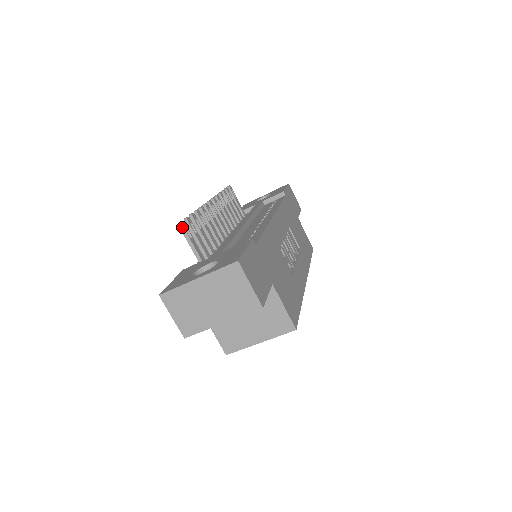
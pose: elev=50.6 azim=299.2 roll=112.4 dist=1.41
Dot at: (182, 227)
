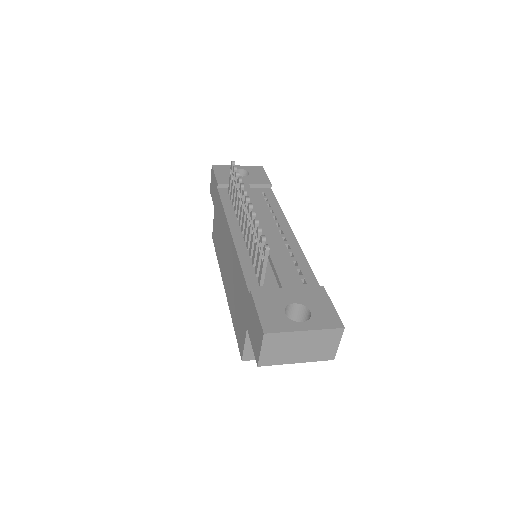
Dot at: (268, 252)
